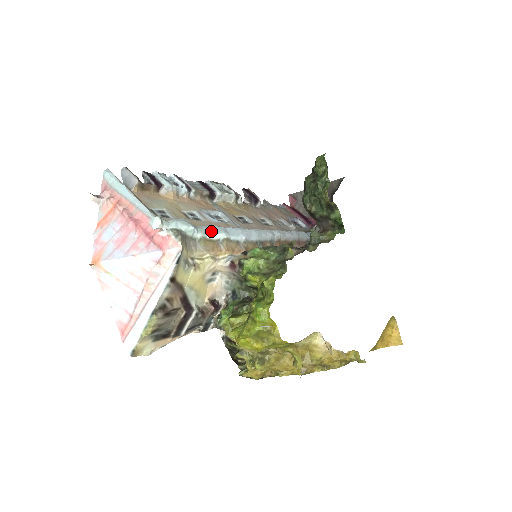
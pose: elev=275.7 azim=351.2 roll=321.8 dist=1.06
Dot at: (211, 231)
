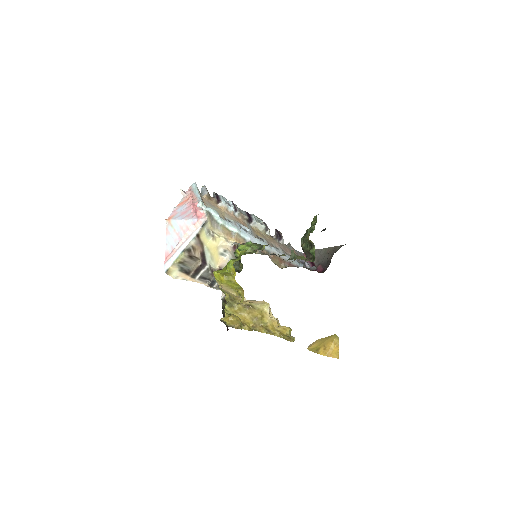
Dot at: (230, 225)
